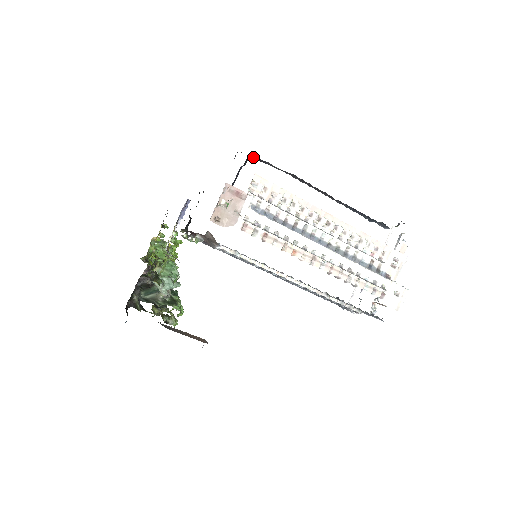
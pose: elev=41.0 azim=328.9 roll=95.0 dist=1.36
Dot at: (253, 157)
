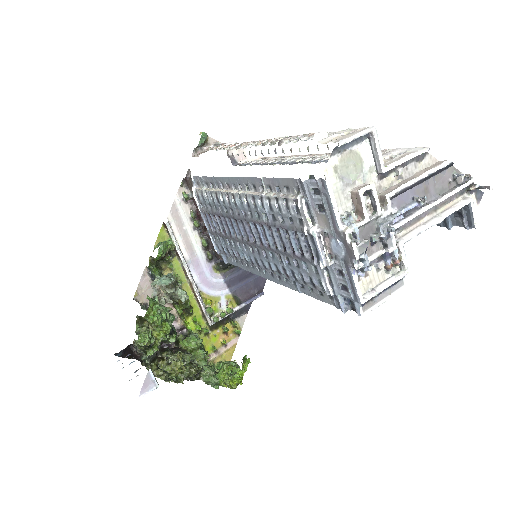
Dot at: occluded
